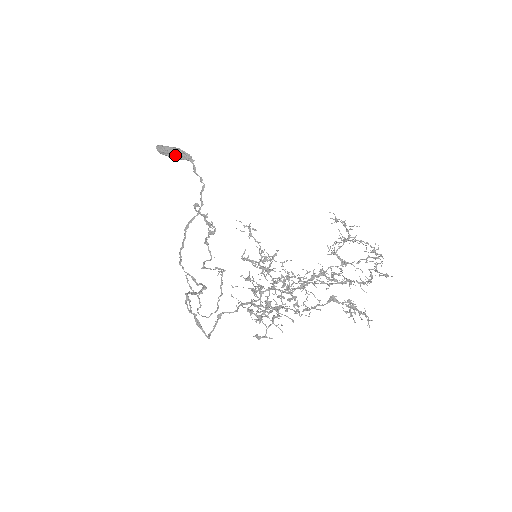
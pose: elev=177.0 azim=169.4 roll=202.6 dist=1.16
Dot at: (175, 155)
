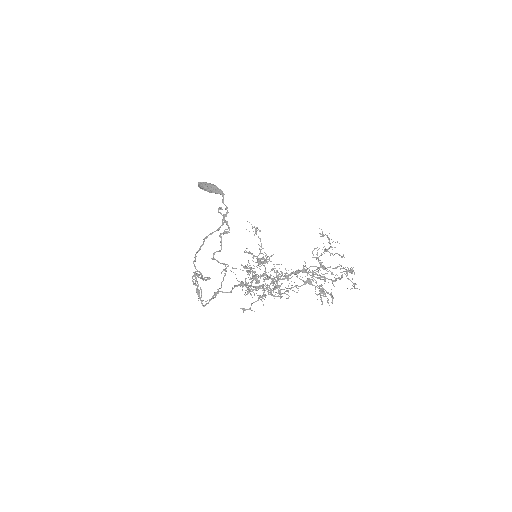
Dot at: (211, 189)
